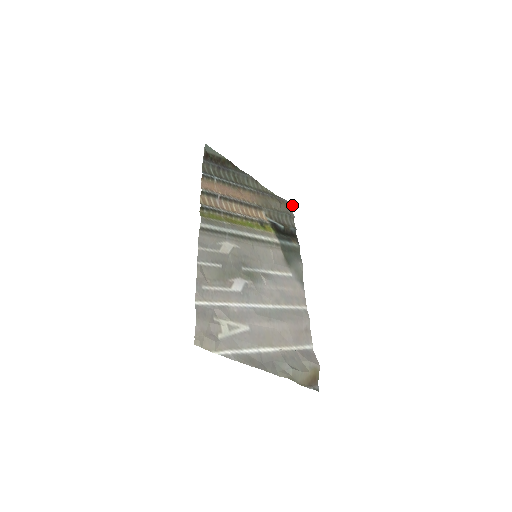
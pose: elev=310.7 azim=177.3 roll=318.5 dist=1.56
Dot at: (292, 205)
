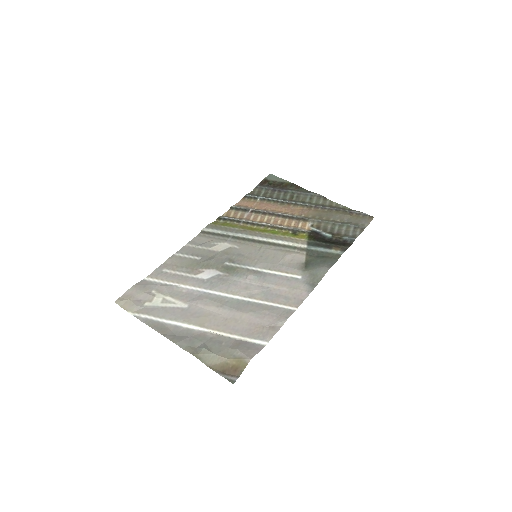
Dot at: (373, 217)
